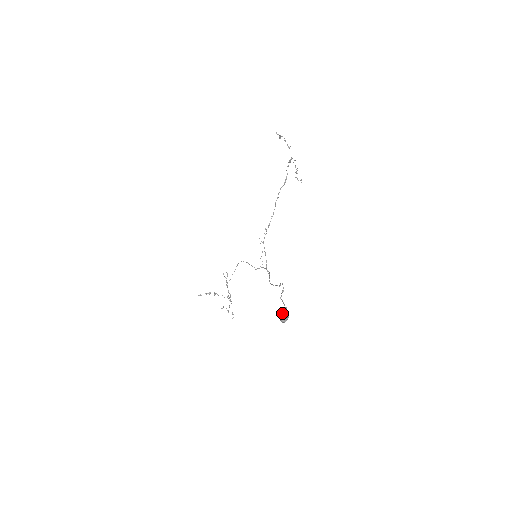
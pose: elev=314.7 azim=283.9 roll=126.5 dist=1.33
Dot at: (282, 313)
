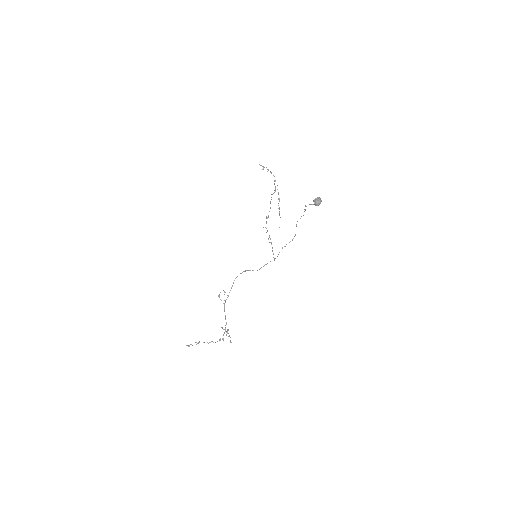
Dot at: (315, 198)
